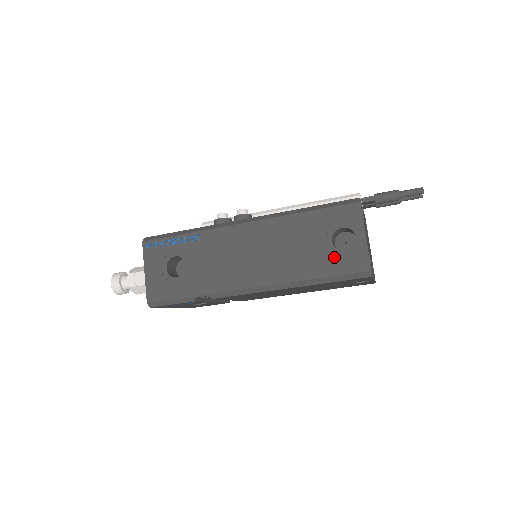
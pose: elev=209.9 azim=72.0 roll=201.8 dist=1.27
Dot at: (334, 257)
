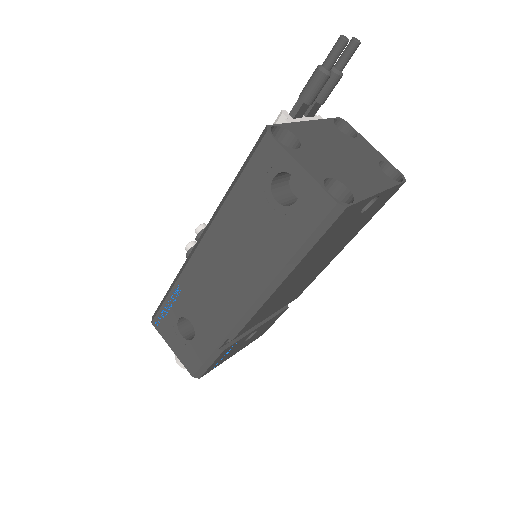
Dot at: (291, 218)
